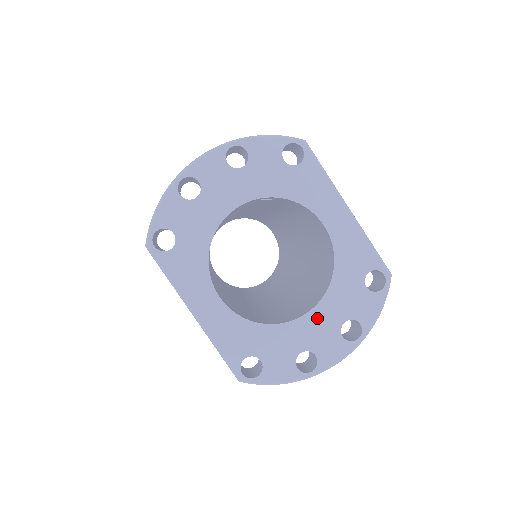
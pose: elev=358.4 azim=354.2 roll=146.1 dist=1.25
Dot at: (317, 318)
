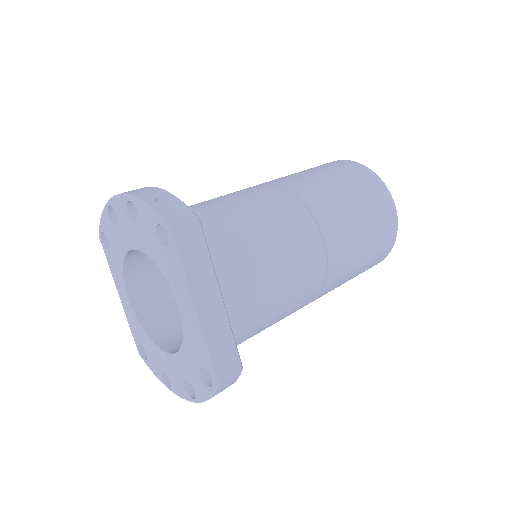
Dot at: (172, 362)
